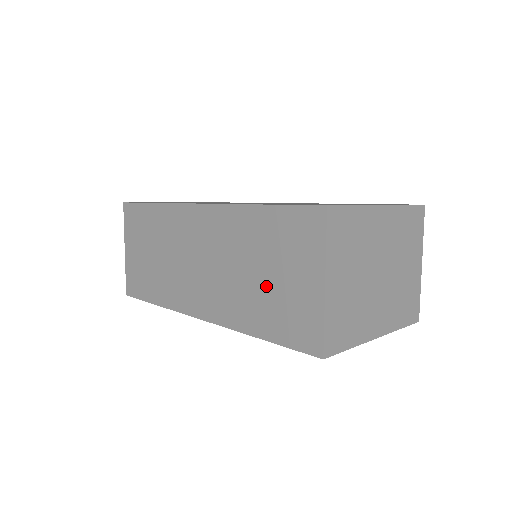
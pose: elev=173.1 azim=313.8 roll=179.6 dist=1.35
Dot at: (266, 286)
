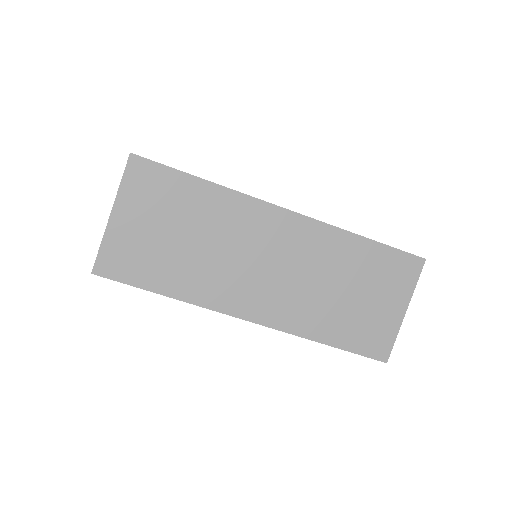
Dot at: (350, 304)
